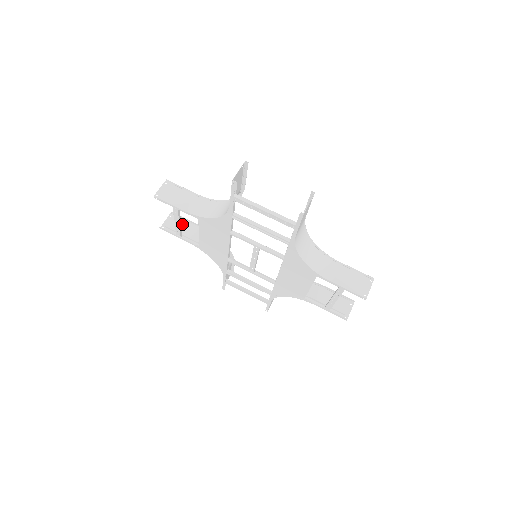
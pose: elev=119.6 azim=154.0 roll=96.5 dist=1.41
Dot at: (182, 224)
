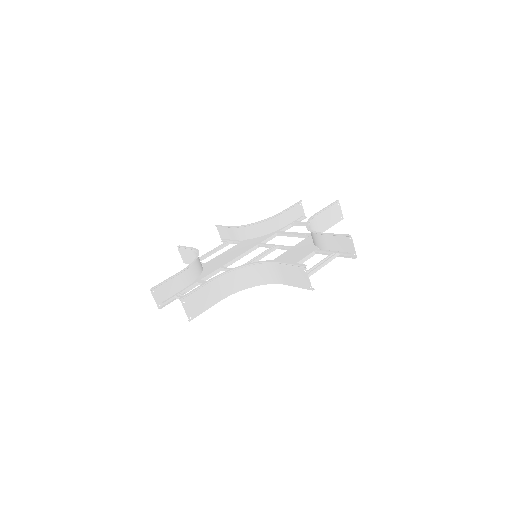
Dot at: (225, 231)
